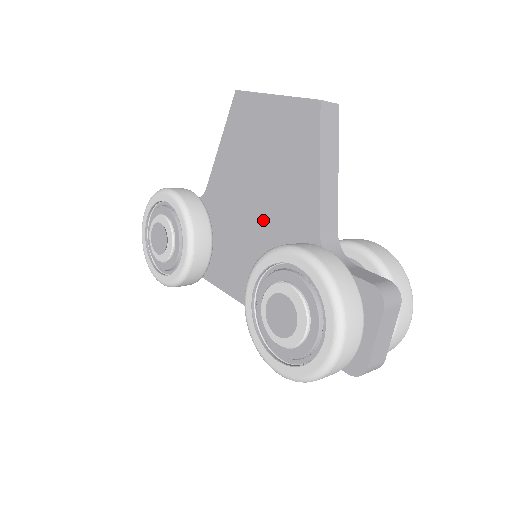
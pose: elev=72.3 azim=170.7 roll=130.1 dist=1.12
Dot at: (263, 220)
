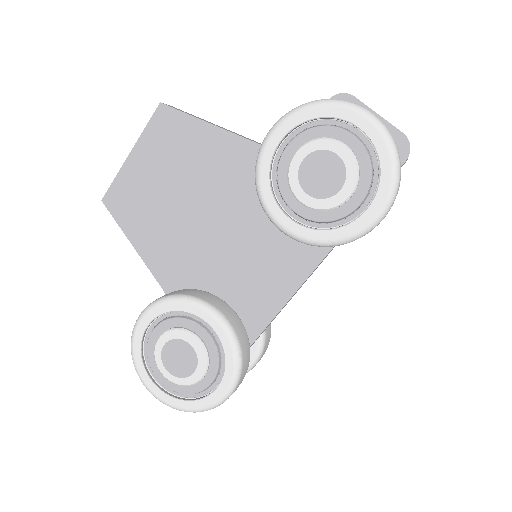
Dot at: (226, 216)
